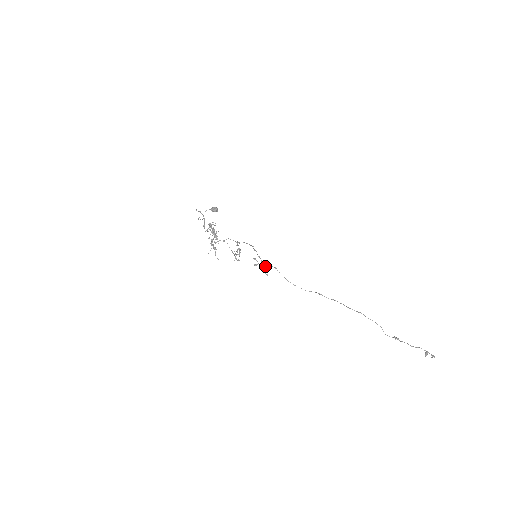
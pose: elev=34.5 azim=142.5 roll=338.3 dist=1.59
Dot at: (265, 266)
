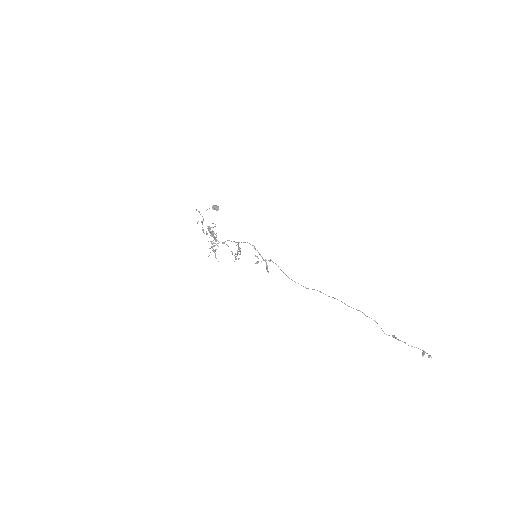
Dot at: (266, 263)
